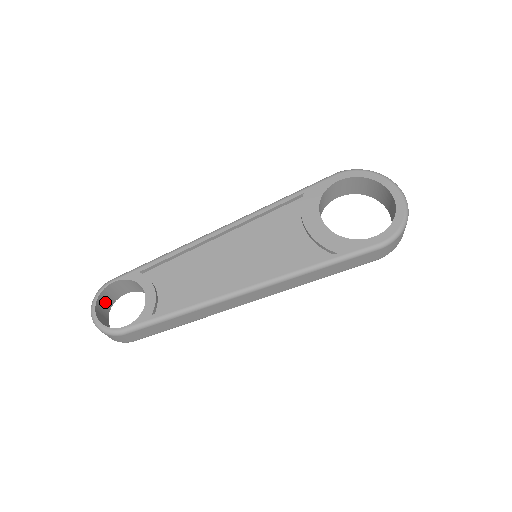
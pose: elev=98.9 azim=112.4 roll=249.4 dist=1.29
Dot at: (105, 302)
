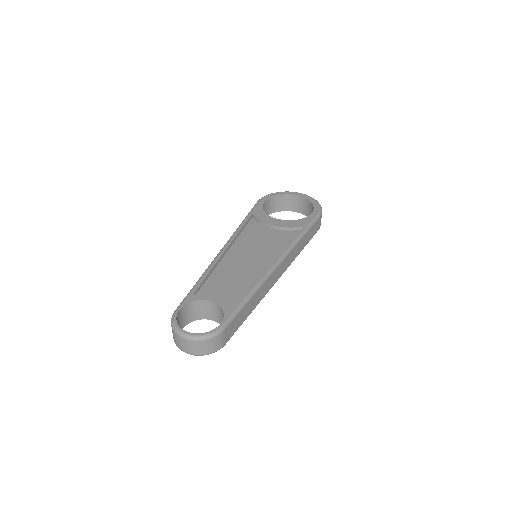
Dot at: occluded
